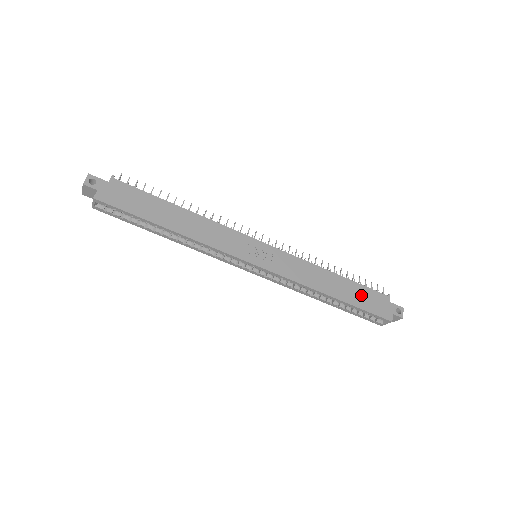
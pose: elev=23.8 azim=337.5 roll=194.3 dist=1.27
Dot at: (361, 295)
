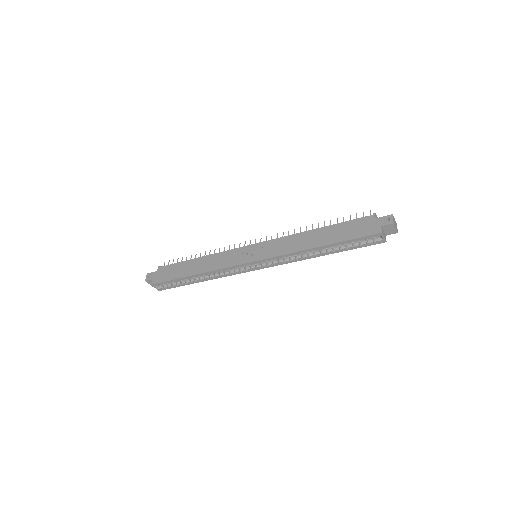
Dot at: (344, 230)
